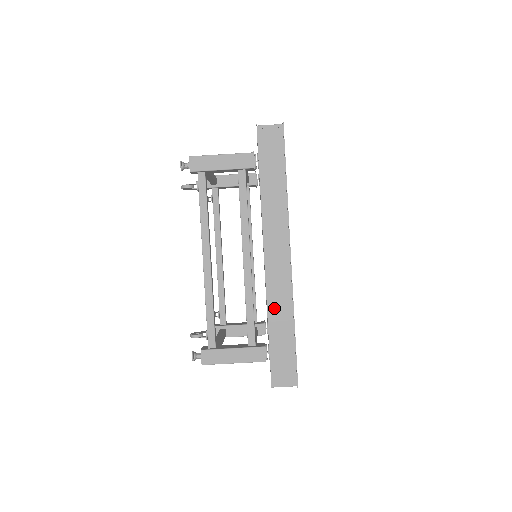
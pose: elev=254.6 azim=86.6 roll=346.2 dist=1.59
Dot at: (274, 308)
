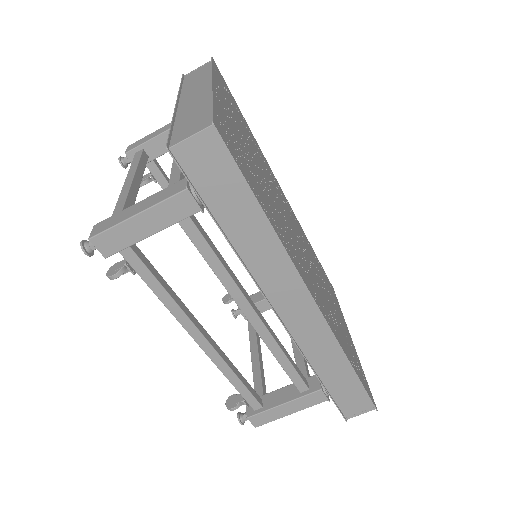
Dot at: (317, 359)
